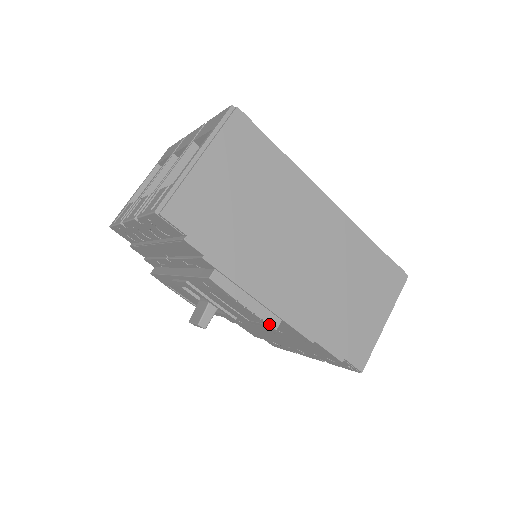
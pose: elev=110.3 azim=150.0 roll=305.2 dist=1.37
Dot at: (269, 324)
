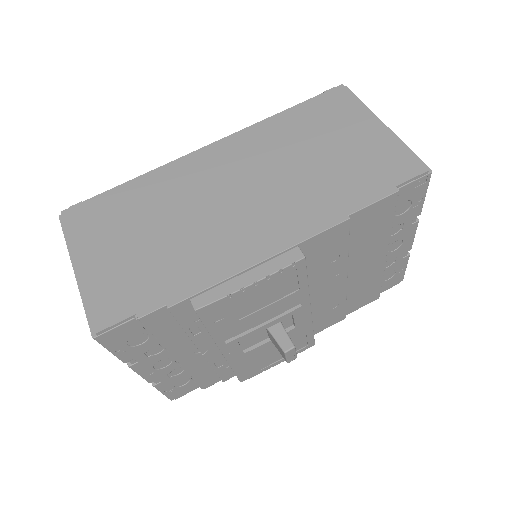
Dot at: (292, 263)
